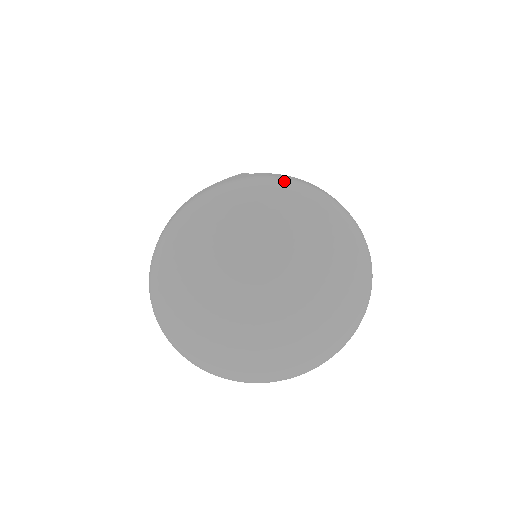
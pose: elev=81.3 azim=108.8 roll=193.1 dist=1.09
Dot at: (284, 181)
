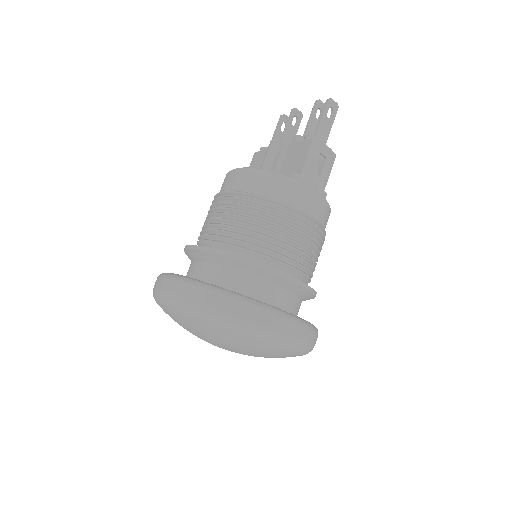
Dot at: (308, 349)
